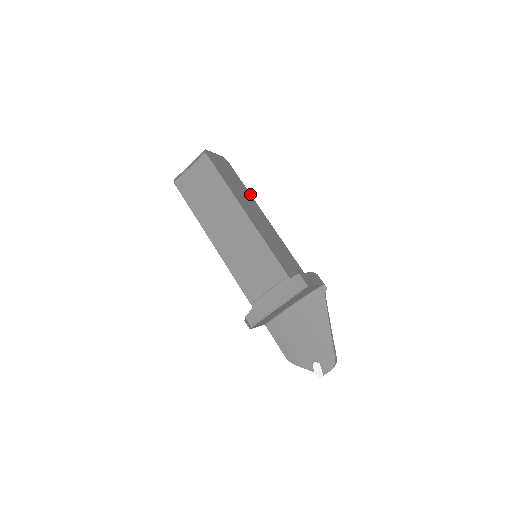
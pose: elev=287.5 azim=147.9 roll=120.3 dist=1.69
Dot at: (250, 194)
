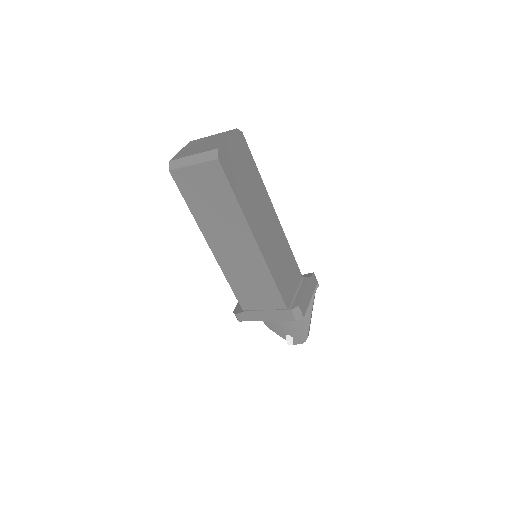
Dot at: (263, 183)
